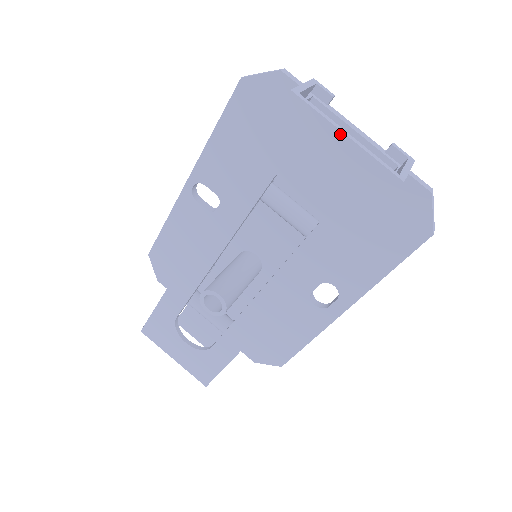
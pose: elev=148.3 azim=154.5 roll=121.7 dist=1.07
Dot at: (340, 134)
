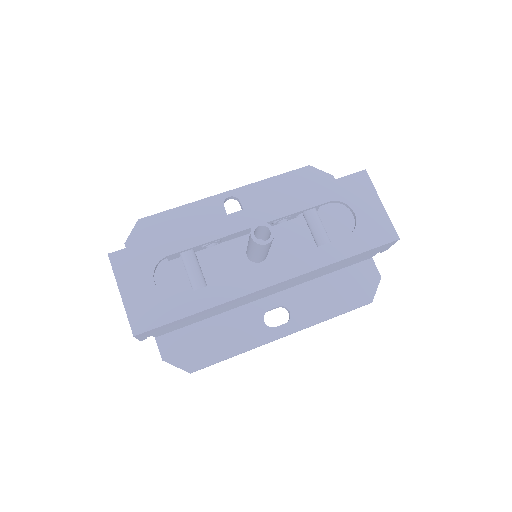
Dot at: (379, 201)
